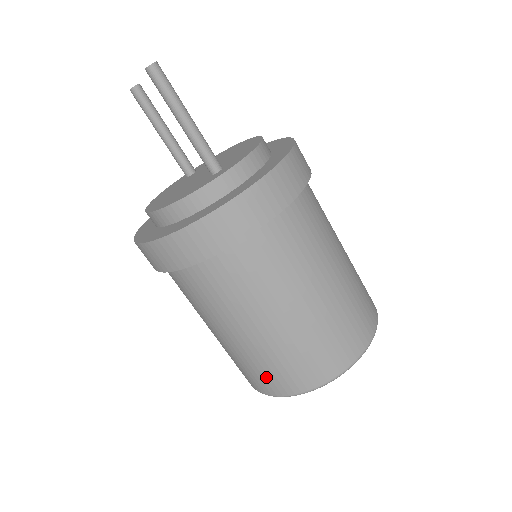
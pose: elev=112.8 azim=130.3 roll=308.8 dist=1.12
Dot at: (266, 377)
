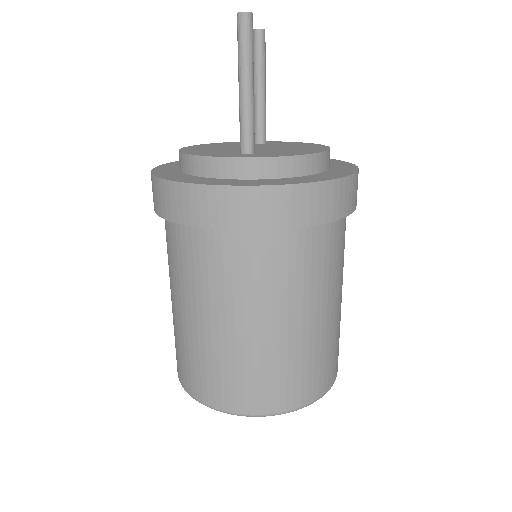
Dot at: (179, 358)
